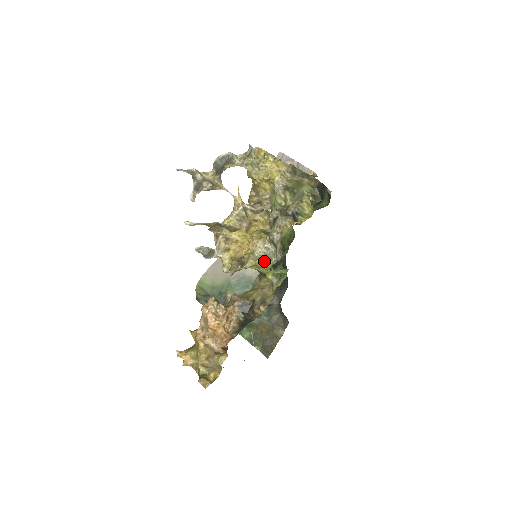
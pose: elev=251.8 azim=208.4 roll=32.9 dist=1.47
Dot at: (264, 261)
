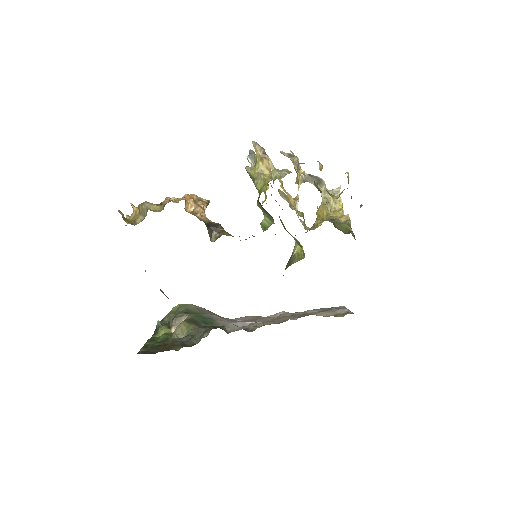
Dot at: occluded
